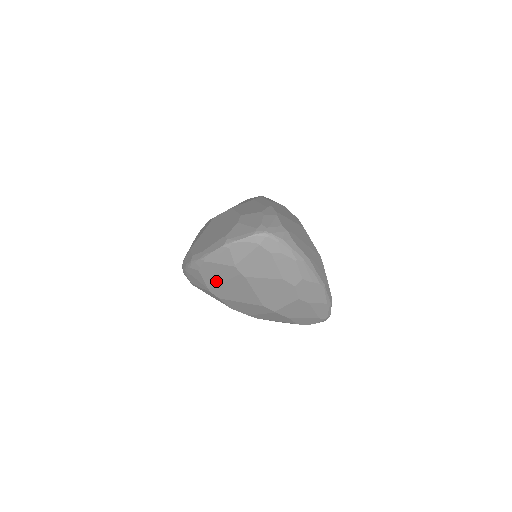
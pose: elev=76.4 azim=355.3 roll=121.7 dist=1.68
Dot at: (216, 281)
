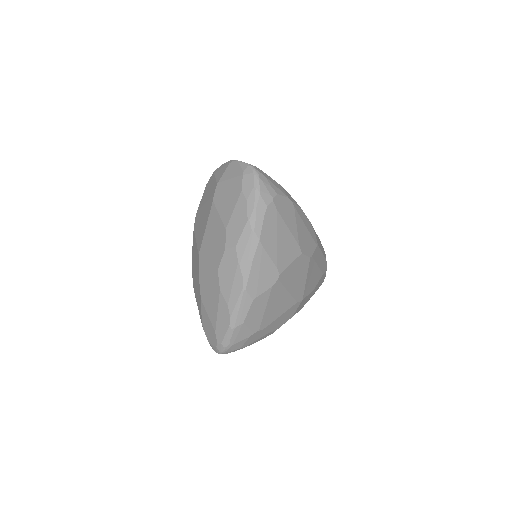
Dot at: (204, 201)
